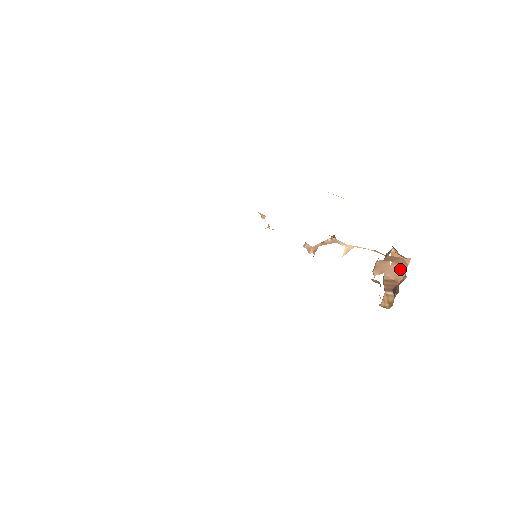
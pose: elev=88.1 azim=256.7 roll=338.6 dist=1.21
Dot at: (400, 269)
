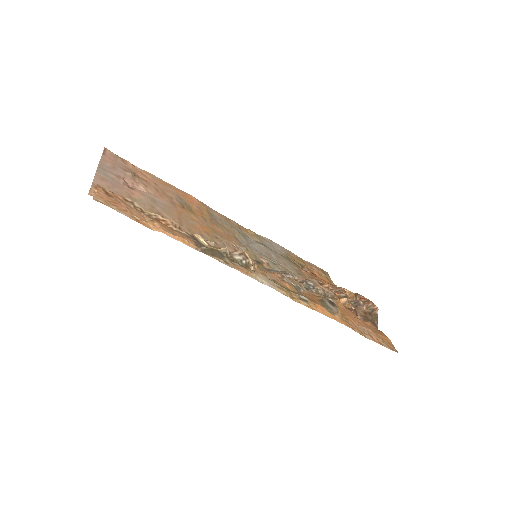
Dot at: occluded
